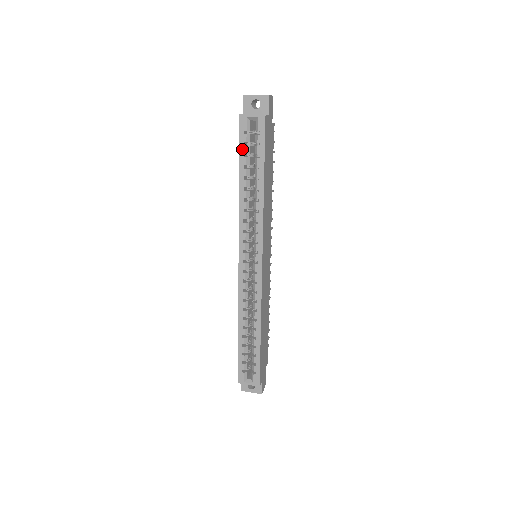
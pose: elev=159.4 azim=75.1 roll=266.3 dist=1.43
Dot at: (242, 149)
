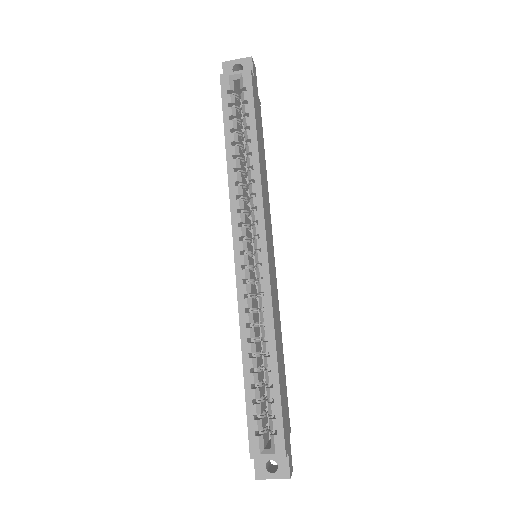
Dot at: (226, 111)
